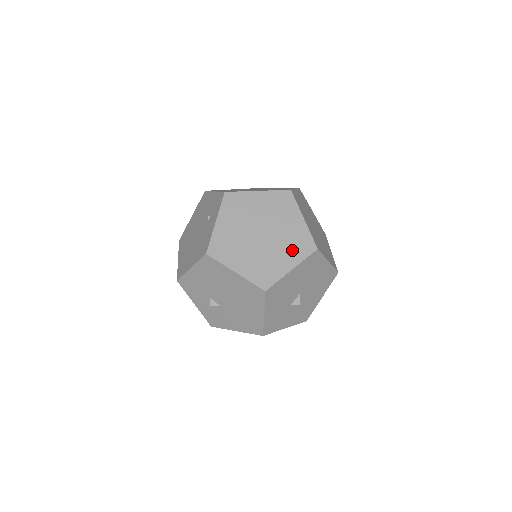
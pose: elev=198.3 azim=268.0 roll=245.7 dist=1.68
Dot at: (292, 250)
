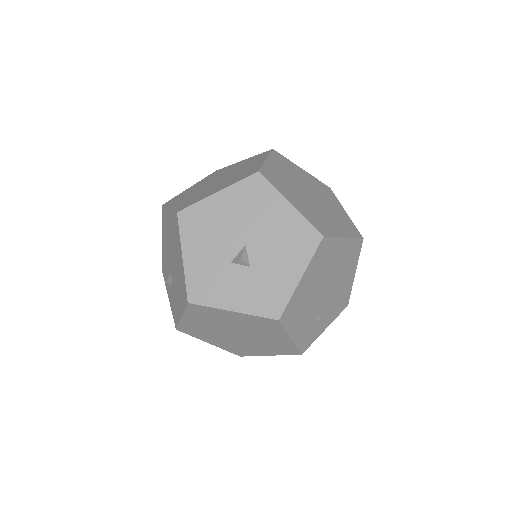
Dot at: (232, 180)
